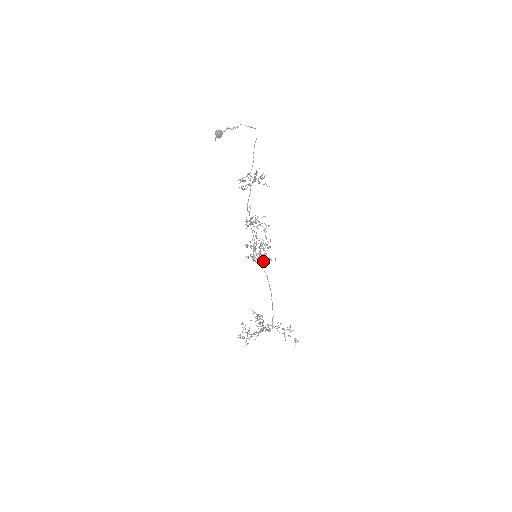
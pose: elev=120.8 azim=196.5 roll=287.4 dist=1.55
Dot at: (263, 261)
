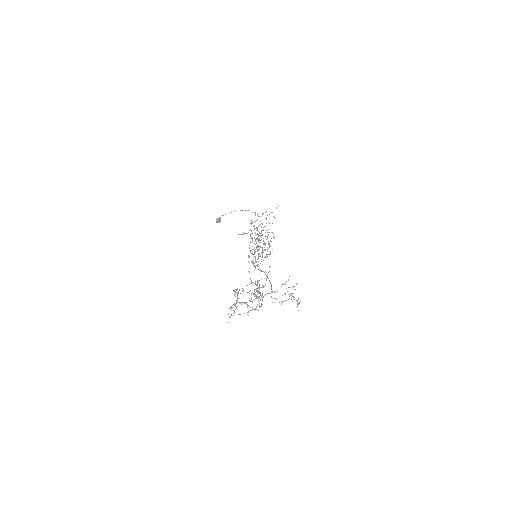
Dot at: (254, 270)
